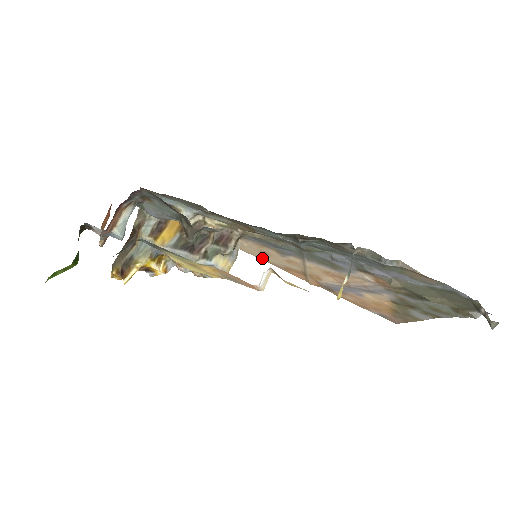
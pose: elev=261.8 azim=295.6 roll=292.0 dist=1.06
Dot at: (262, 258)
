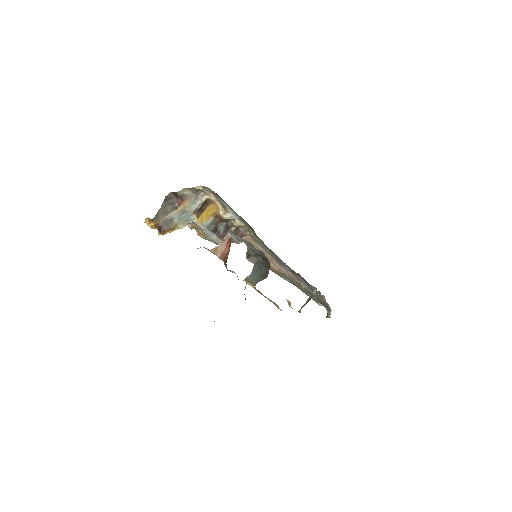
Dot at: occluded
